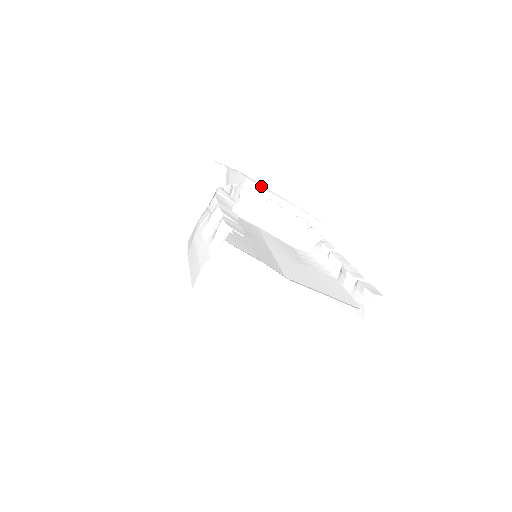
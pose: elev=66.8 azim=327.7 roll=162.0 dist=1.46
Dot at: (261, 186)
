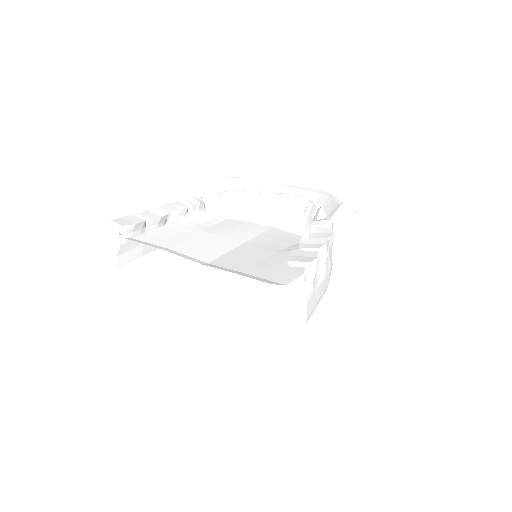
Dot at: (275, 184)
